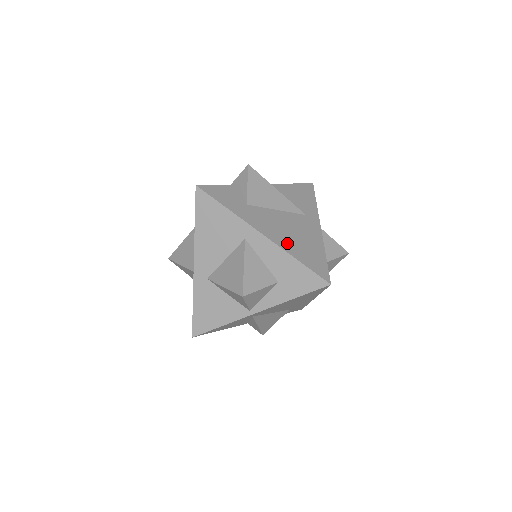
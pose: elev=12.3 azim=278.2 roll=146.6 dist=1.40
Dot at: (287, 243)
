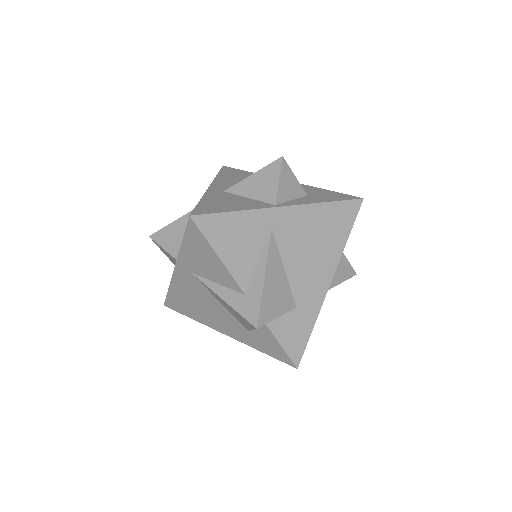
Dot at: occluded
